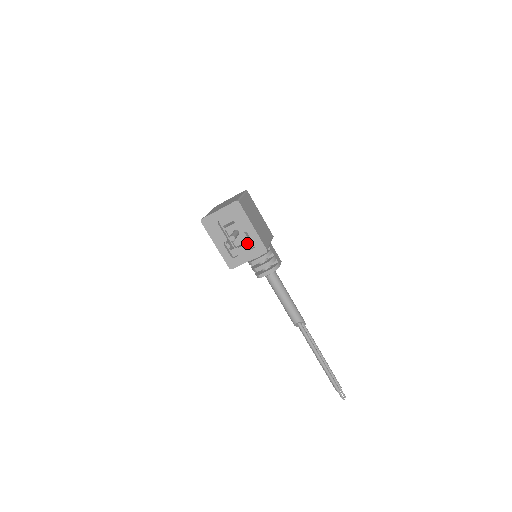
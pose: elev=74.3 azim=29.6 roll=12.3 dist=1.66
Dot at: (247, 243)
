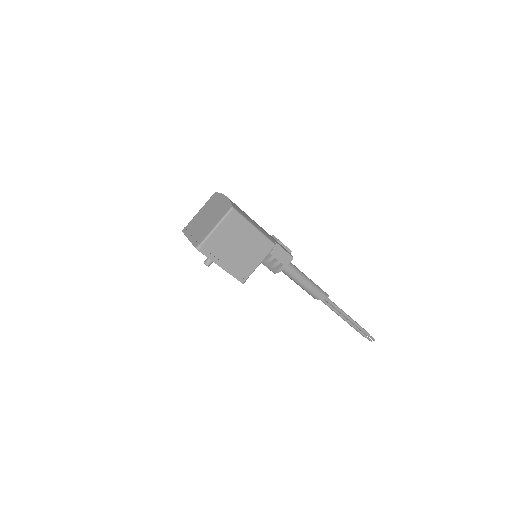
Dot at: occluded
